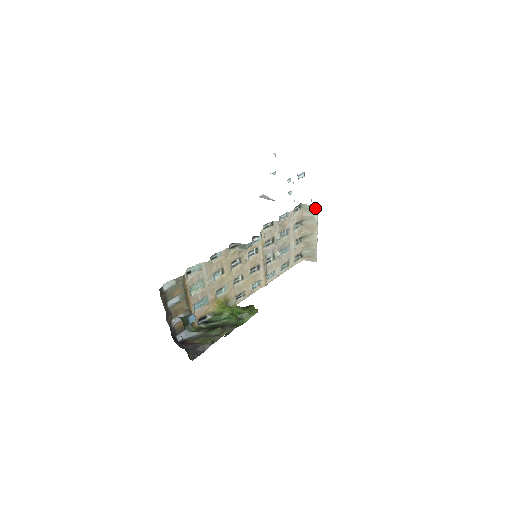
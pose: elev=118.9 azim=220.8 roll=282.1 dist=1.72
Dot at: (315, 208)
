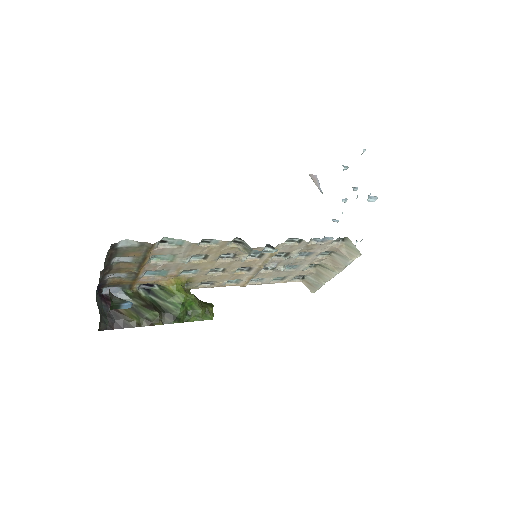
Dot at: (358, 253)
